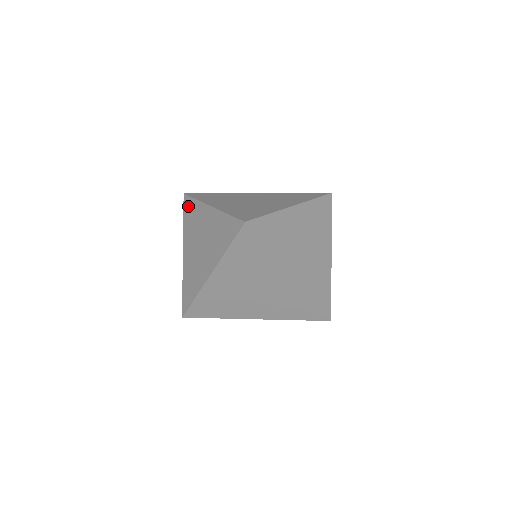
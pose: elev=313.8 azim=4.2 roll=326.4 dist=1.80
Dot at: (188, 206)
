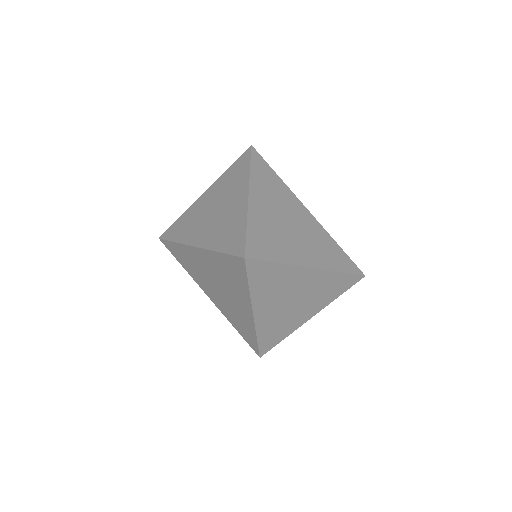
Dot at: (242, 162)
